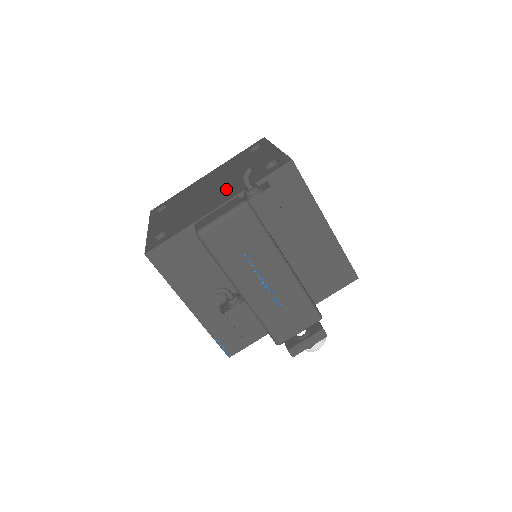
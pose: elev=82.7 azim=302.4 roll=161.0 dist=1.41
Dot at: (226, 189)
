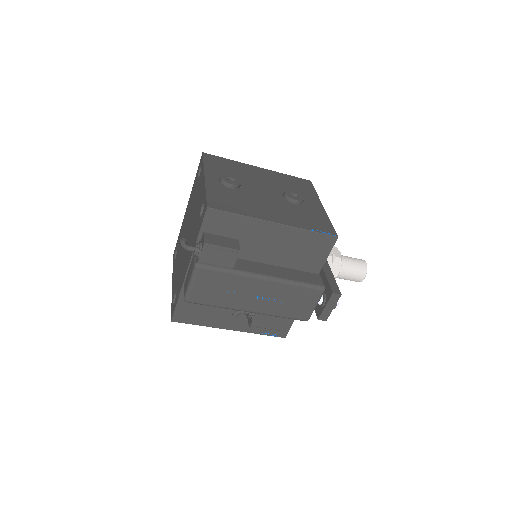
Dot at: (190, 241)
